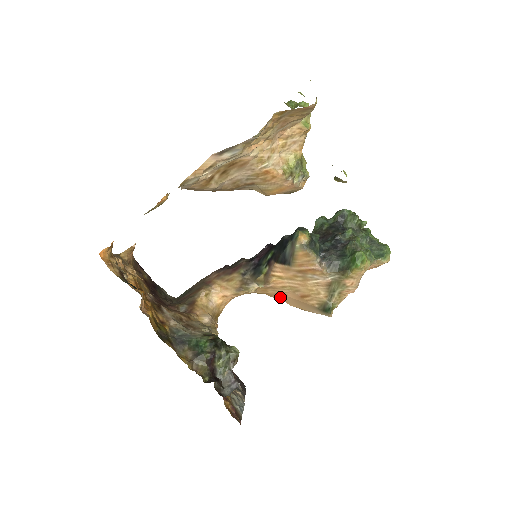
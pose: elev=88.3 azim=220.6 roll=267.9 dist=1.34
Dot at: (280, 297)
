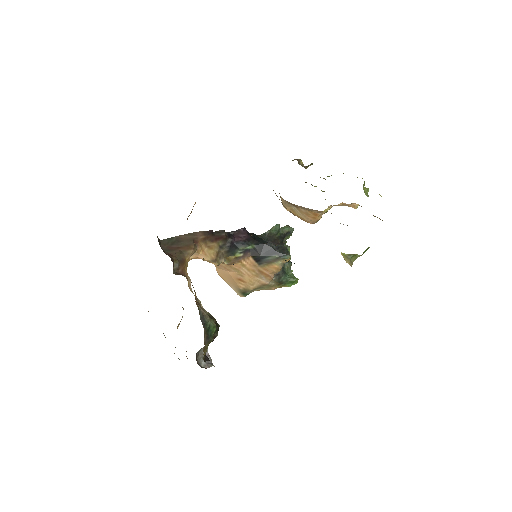
Dot at: (220, 267)
